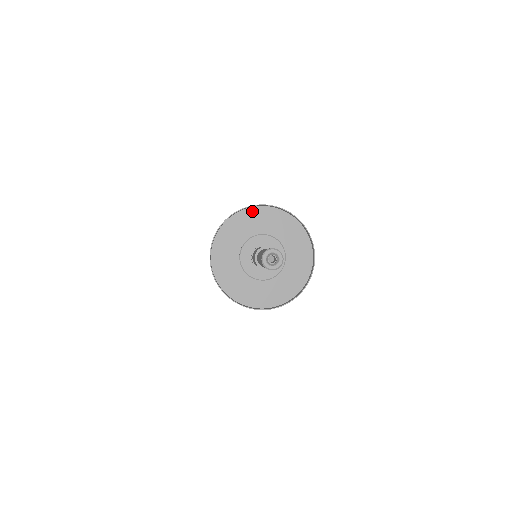
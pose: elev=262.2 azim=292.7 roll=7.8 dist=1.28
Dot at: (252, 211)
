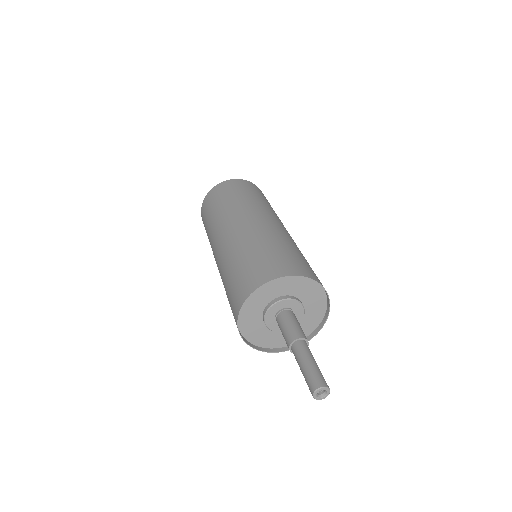
Dot at: (308, 279)
